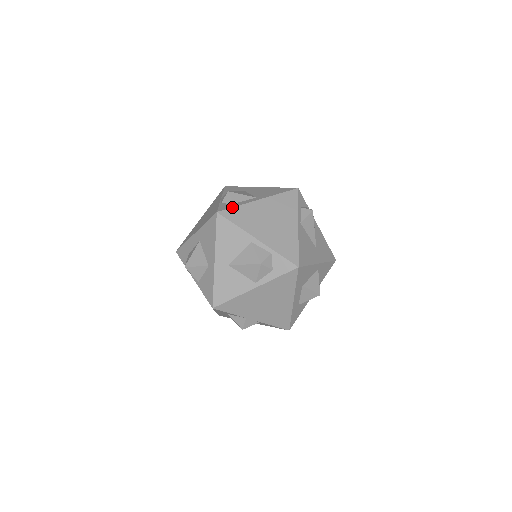
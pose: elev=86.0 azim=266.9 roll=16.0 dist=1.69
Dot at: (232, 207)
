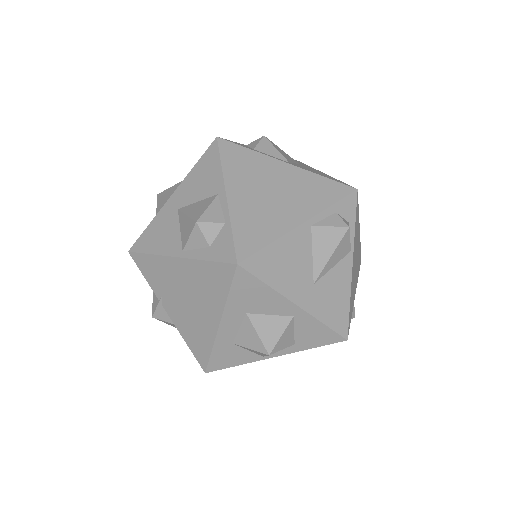
Dot at: (241, 145)
